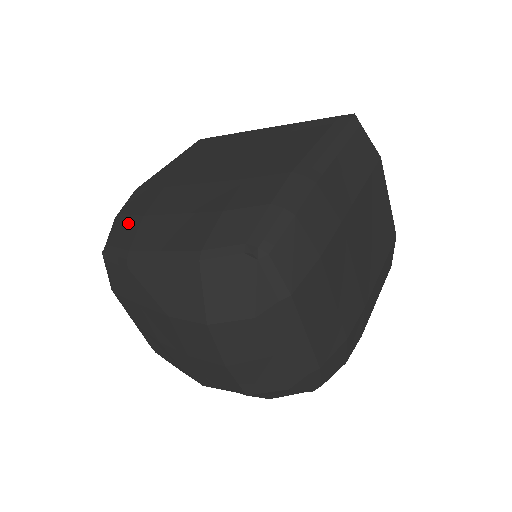
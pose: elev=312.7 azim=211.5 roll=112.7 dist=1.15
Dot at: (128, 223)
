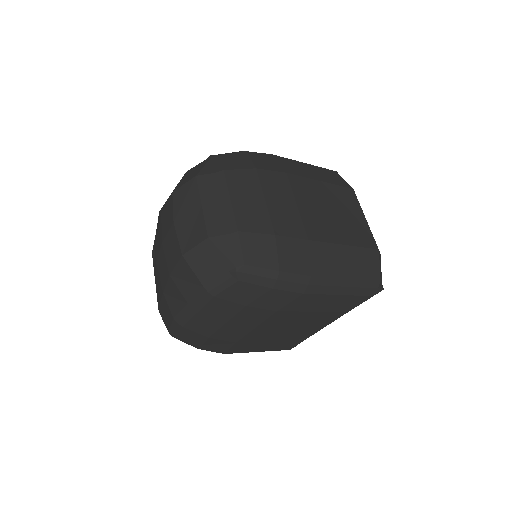
Dot at: occluded
